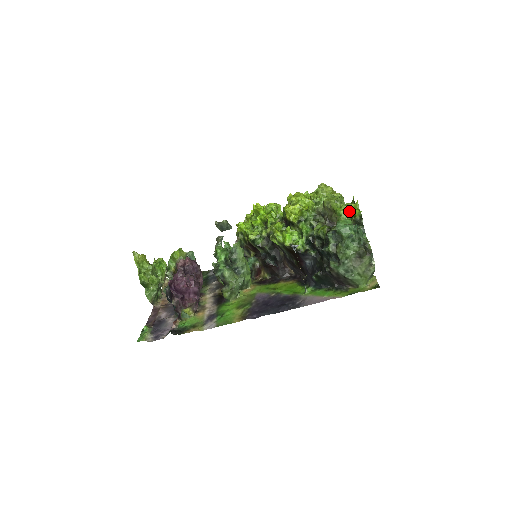
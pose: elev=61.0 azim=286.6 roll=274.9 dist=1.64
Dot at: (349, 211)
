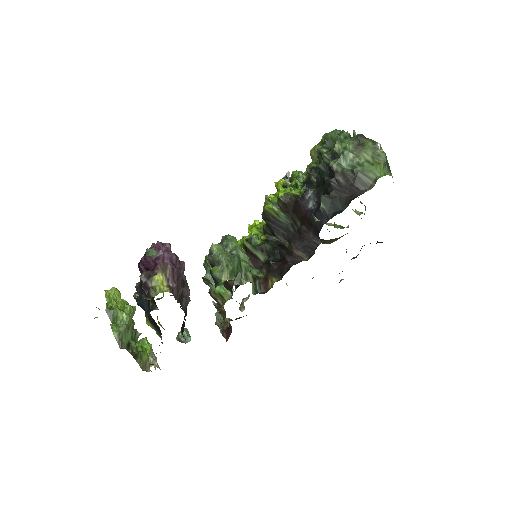
Dot at: occluded
